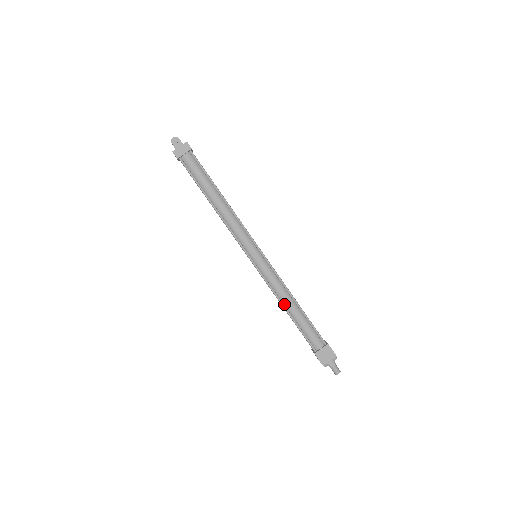
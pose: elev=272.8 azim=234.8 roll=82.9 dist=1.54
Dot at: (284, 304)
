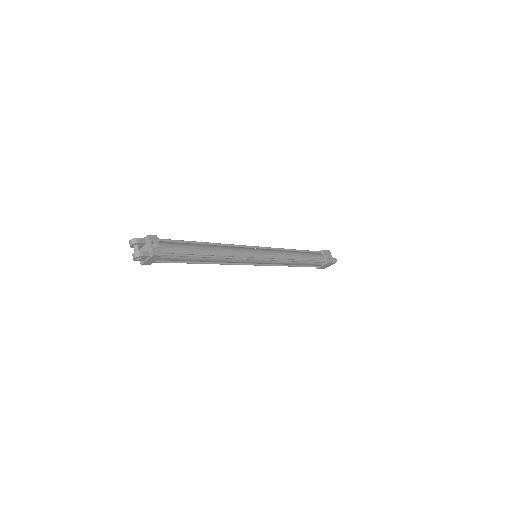
Dot at: (288, 264)
